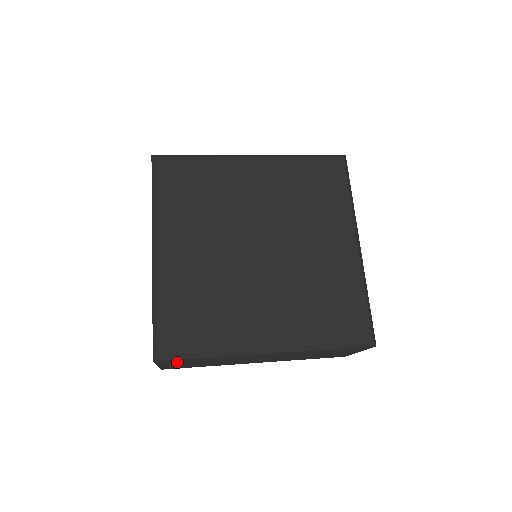
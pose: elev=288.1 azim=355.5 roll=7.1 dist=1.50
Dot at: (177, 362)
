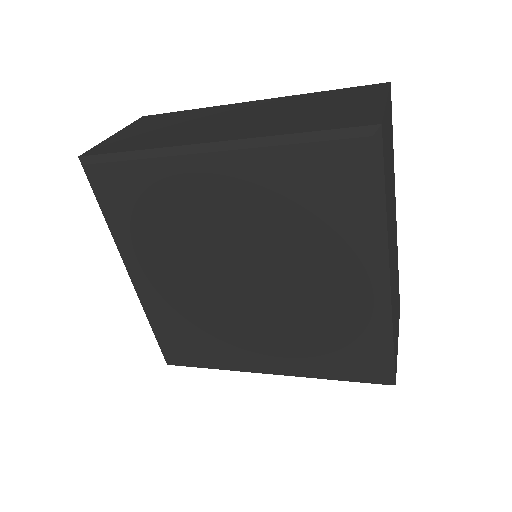
Dot at: occluded
